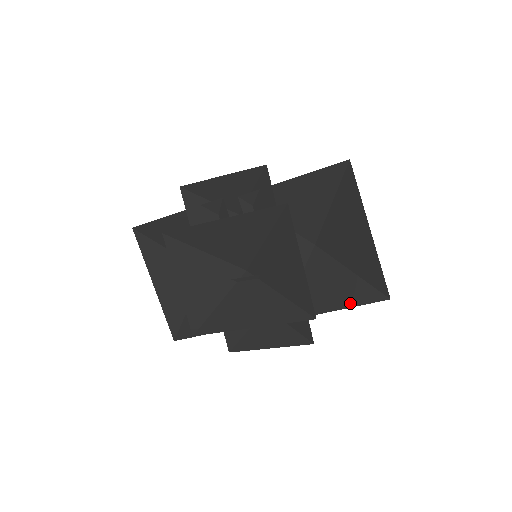
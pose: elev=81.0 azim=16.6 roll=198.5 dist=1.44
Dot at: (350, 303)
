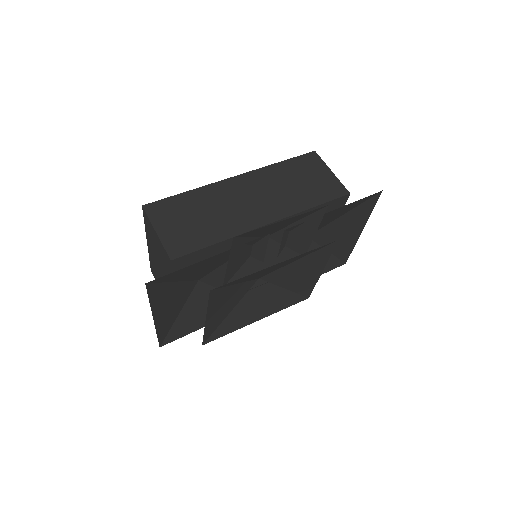
Dot at: occluded
